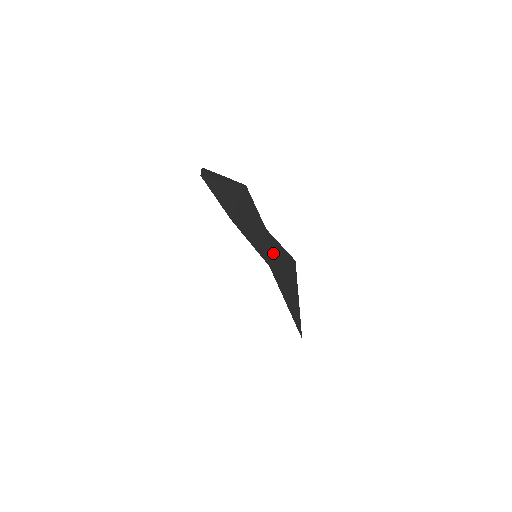
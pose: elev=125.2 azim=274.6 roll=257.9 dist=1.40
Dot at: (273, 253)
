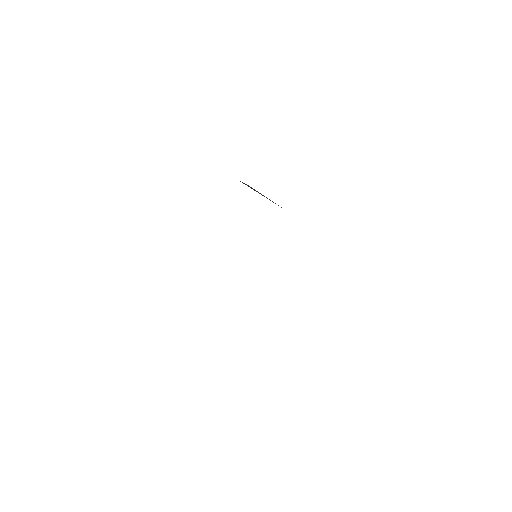
Dot at: occluded
